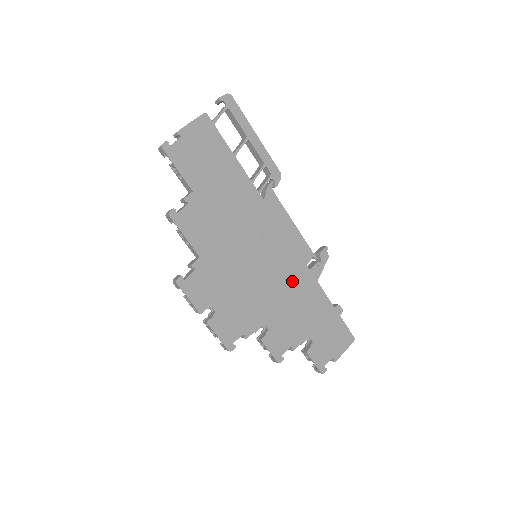
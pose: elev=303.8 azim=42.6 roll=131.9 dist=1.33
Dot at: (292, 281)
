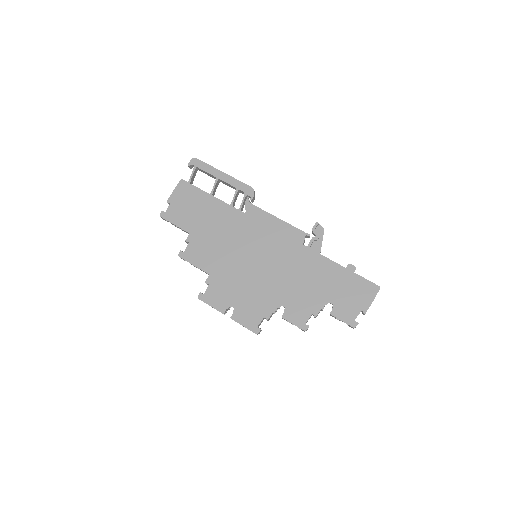
Dot at: (293, 262)
